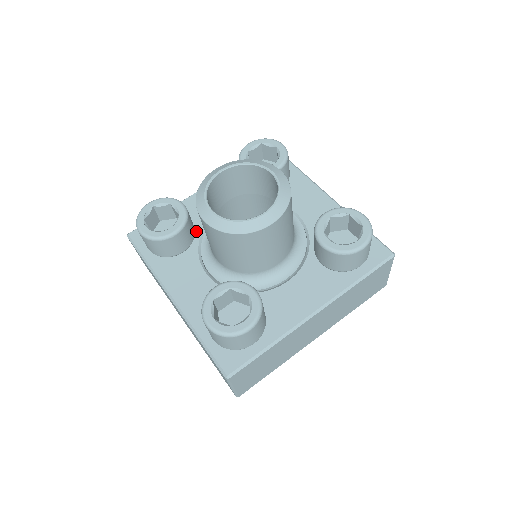
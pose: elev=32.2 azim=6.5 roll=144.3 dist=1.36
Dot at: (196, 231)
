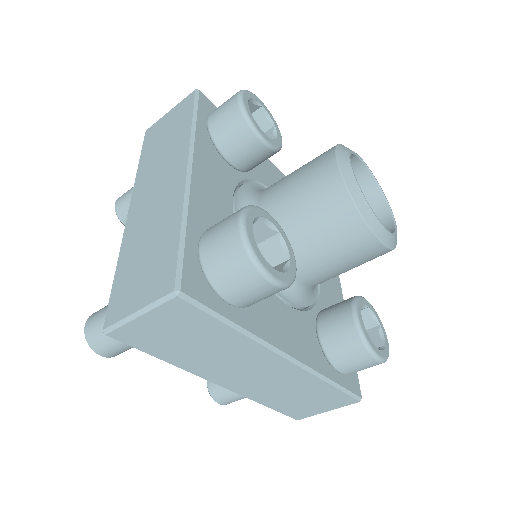
Dot at: occluded
